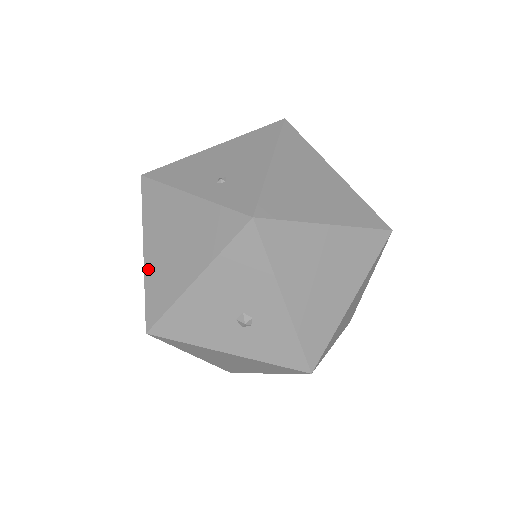
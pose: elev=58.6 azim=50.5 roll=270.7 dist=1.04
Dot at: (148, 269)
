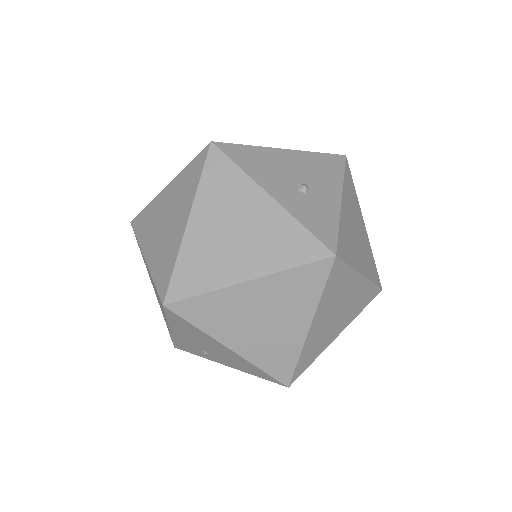
Dot at: occluded
